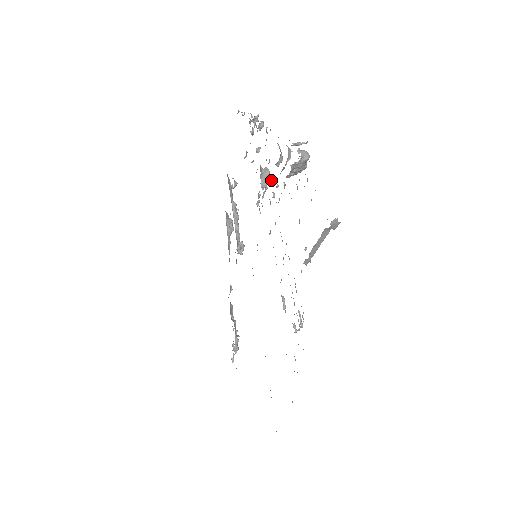
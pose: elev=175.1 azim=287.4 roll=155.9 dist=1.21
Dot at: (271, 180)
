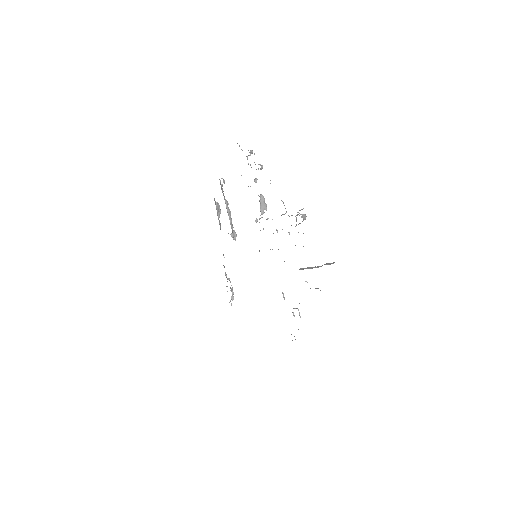
Dot at: occluded
